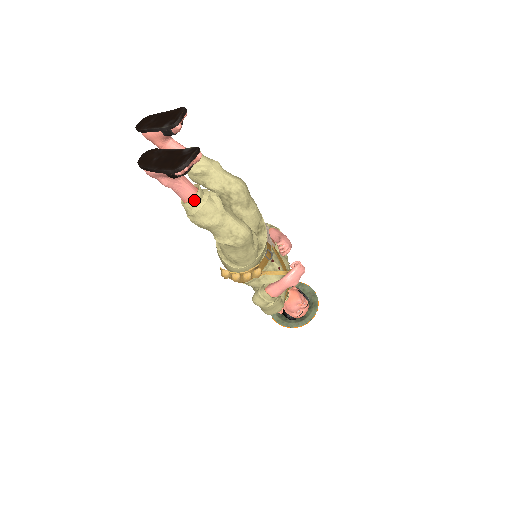
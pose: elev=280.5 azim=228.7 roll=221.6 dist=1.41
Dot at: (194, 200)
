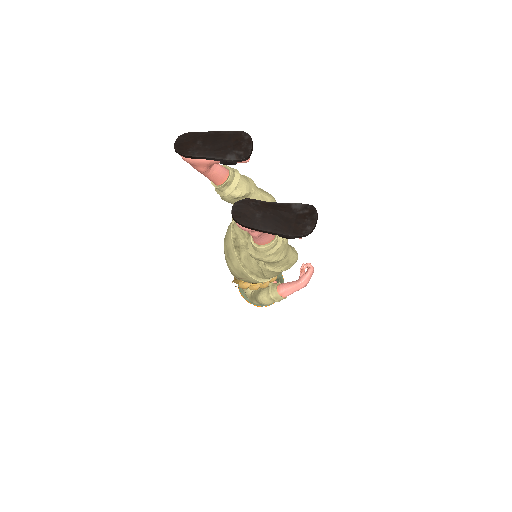
Dot at: (274, 244)
